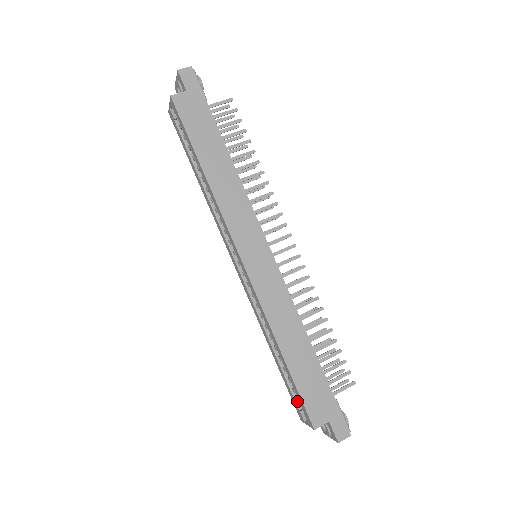
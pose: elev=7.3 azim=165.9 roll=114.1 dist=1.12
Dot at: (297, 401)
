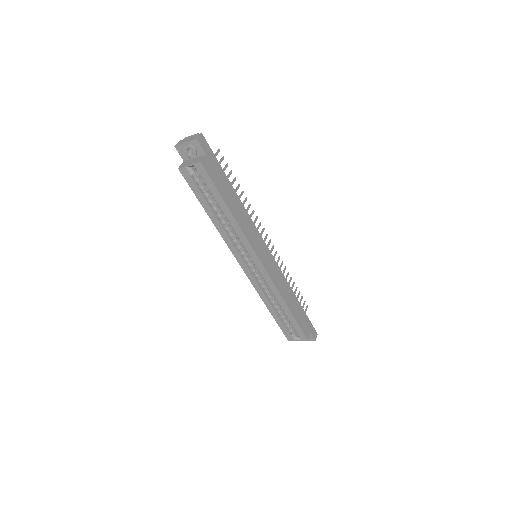
Dot at: (288, 331)
